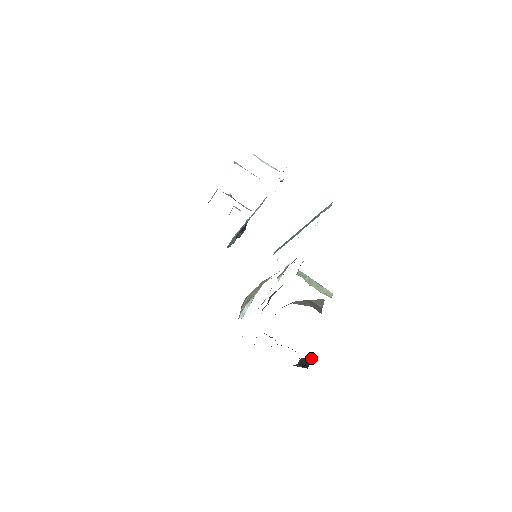
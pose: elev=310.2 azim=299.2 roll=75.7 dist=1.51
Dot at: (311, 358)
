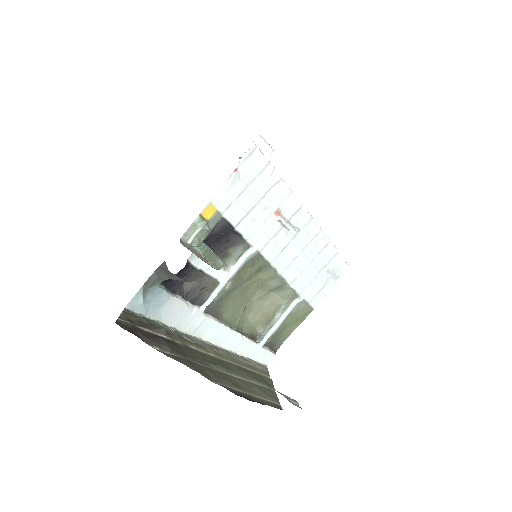
Dot at: occluded
